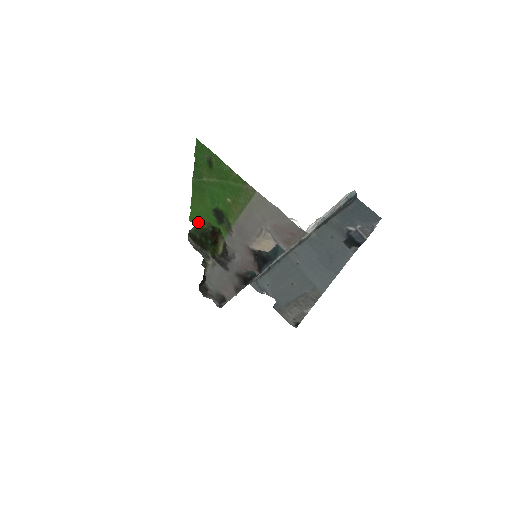
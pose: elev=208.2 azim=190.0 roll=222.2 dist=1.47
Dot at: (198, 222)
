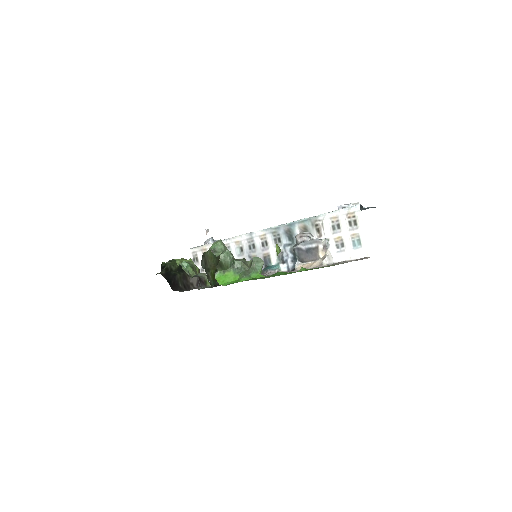
Dot at: (232, 282)
